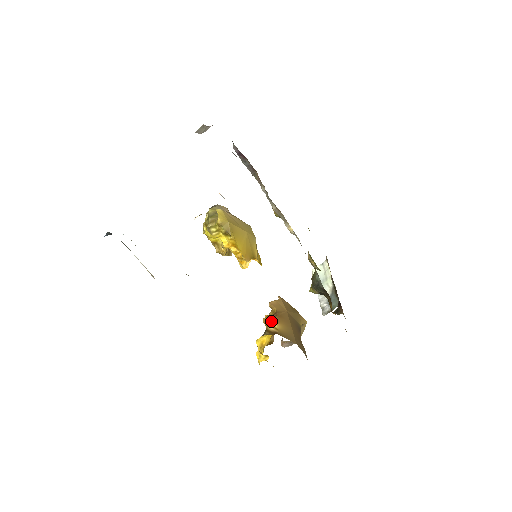
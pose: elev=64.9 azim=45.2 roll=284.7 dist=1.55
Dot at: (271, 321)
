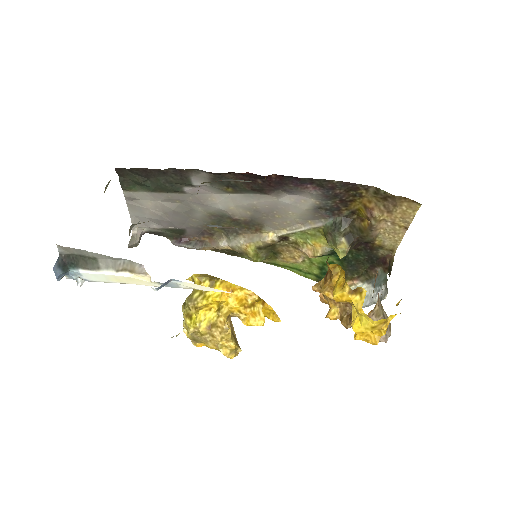
Dot at: (327, 275)
